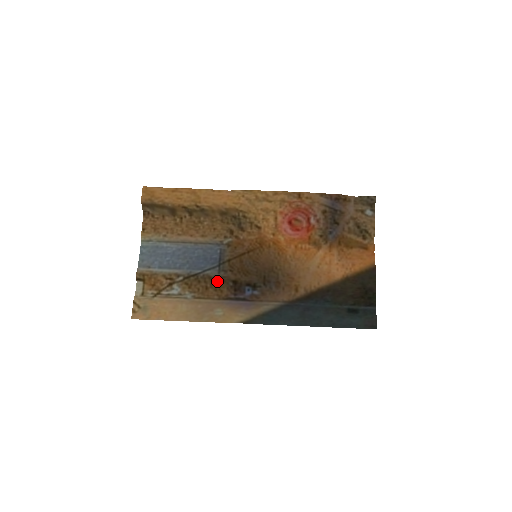
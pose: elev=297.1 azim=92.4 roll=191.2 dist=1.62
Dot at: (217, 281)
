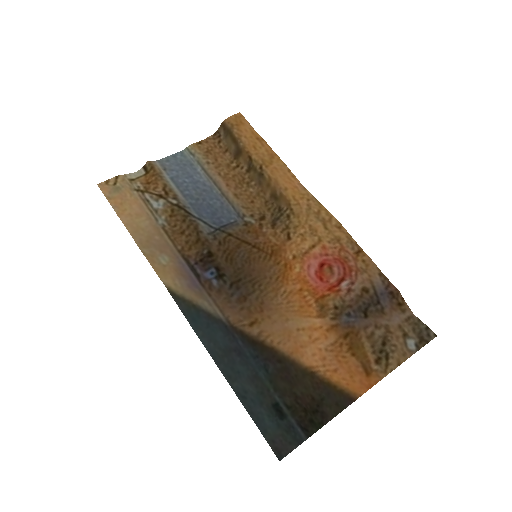
Dot at: (198, 237)
